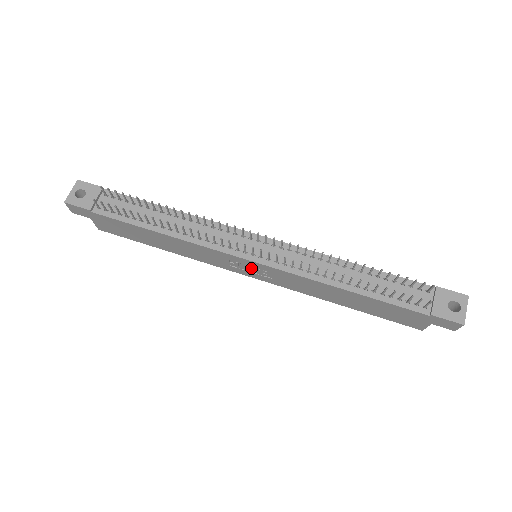
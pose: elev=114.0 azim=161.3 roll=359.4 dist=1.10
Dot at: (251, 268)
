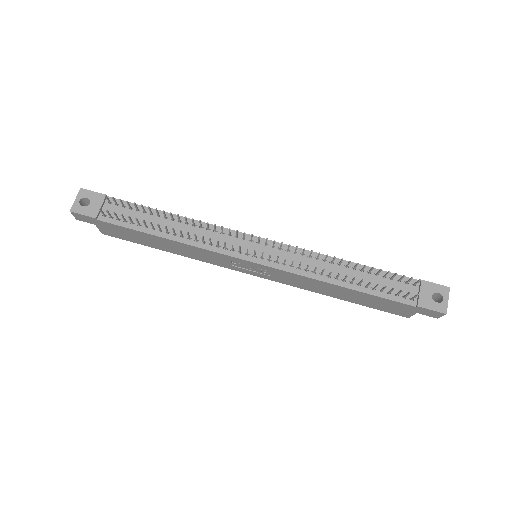
Dot at: (252, 268)
